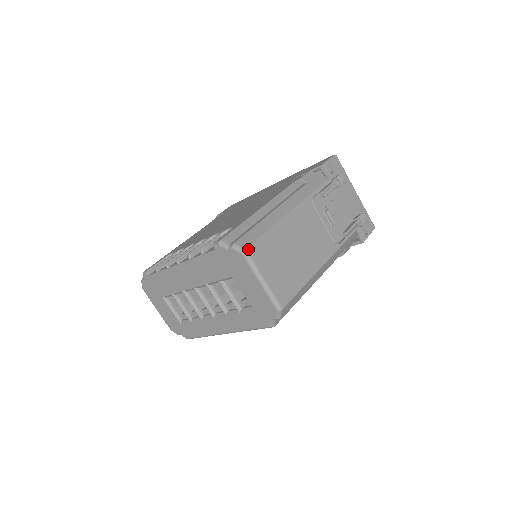
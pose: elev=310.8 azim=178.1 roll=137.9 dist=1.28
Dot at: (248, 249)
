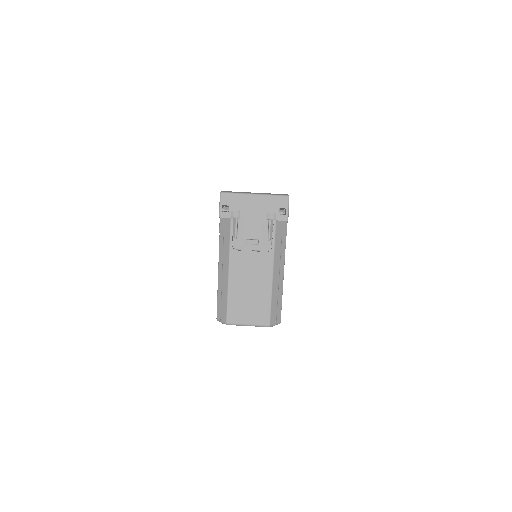
Dot at: (227, 322)
